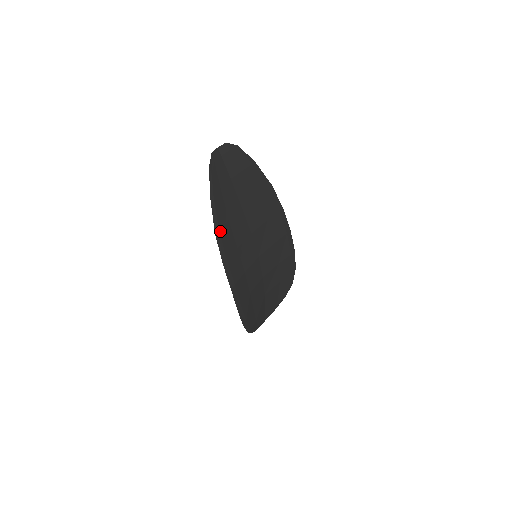
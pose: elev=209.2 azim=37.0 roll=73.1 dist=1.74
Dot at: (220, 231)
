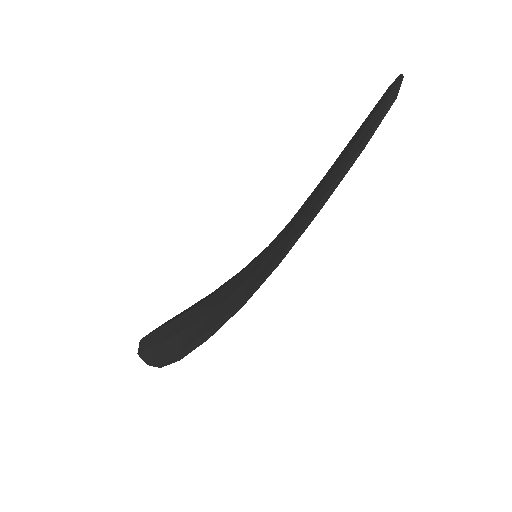
Dot at: (319, 209)
